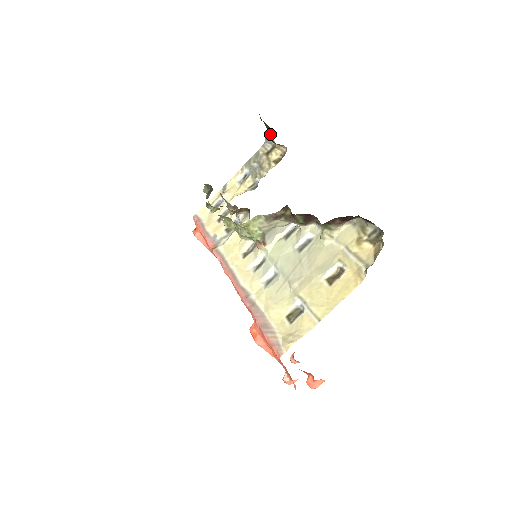
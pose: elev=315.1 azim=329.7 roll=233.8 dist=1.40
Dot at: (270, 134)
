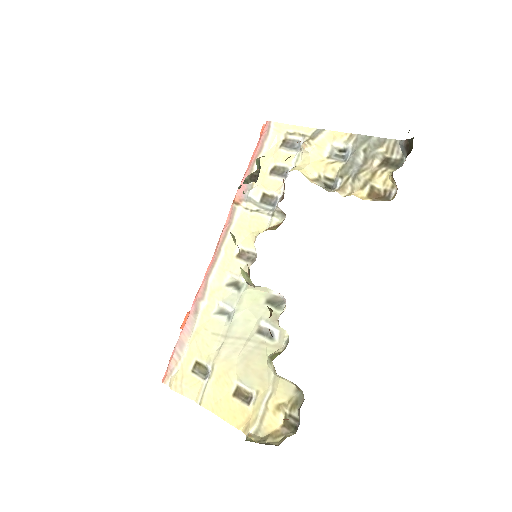
Dot at: (409, 148)
